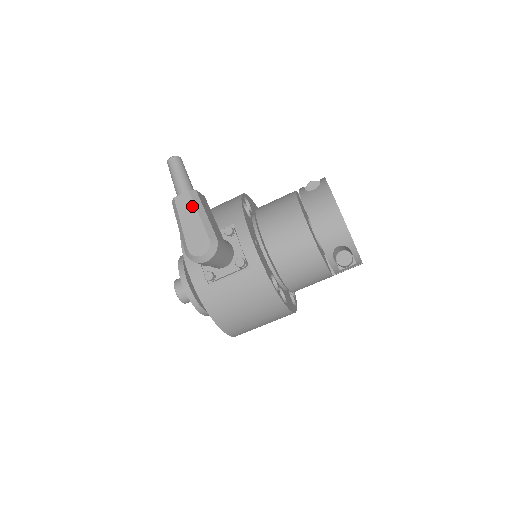
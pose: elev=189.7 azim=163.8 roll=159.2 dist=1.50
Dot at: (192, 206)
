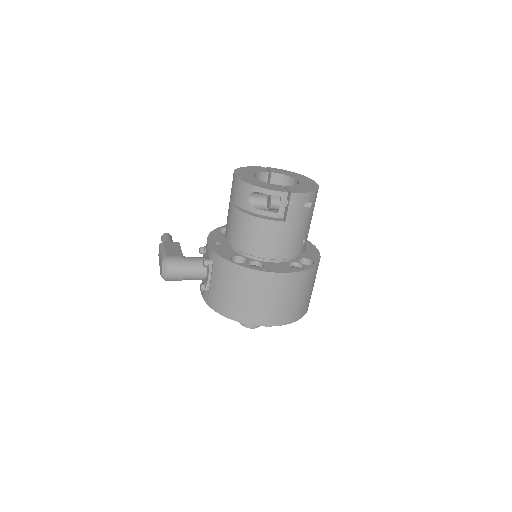
Dot at: occluded
